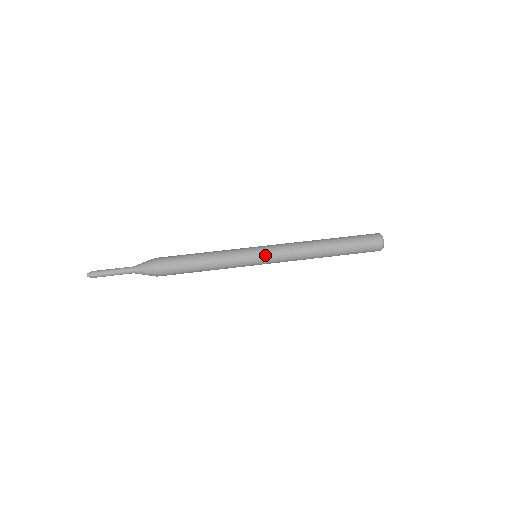
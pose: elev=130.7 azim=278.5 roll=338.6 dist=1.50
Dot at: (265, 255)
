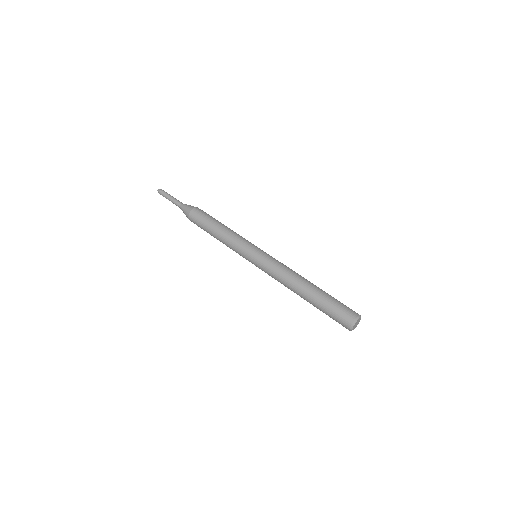
Dot at: (260, 255)
